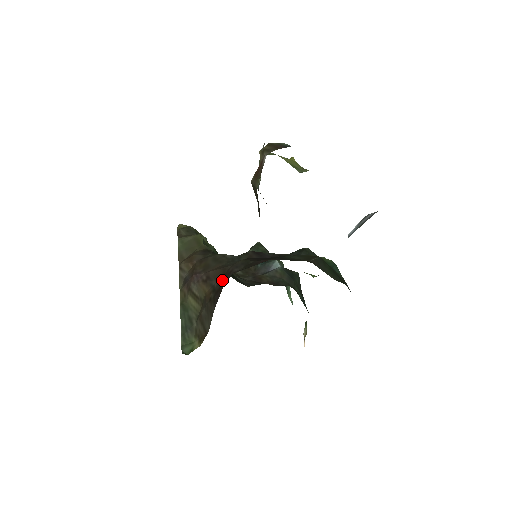
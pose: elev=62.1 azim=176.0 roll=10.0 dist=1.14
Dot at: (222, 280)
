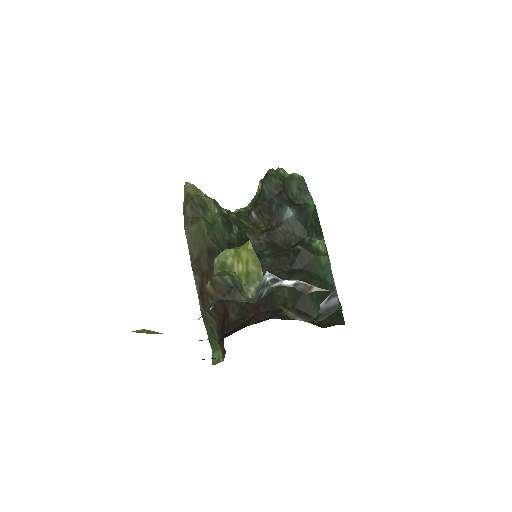
Dot at: (224, 320)
